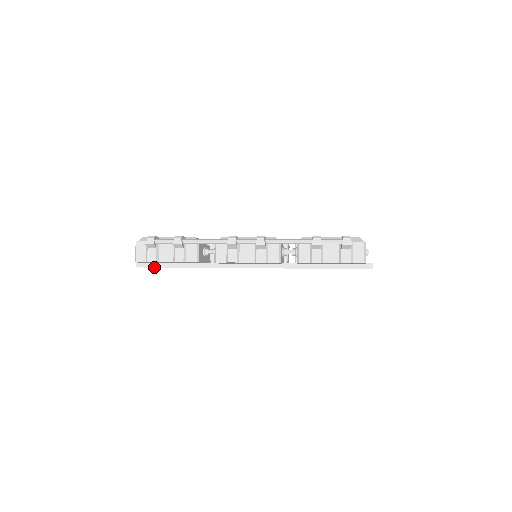
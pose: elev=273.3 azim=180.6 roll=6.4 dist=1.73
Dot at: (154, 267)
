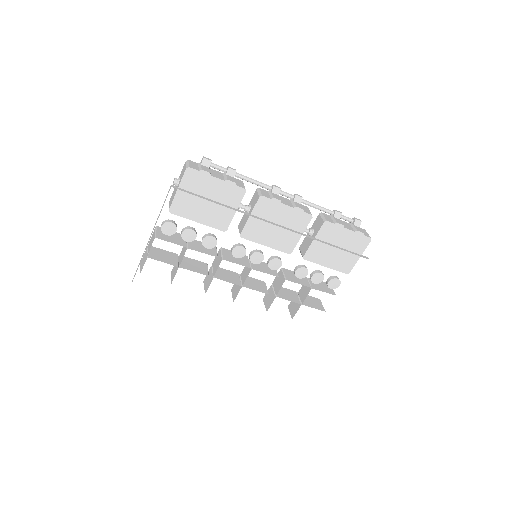
Dot at: (190, 193)
